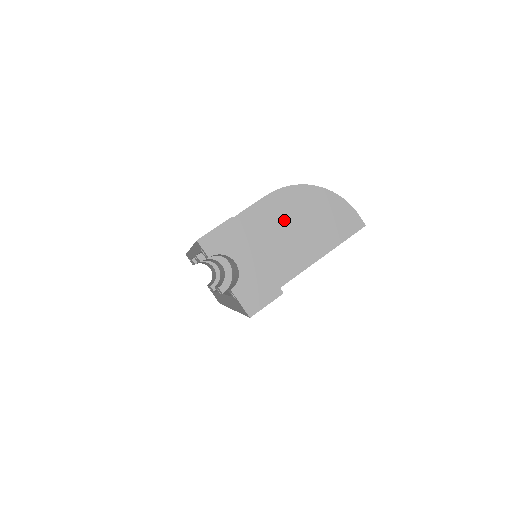
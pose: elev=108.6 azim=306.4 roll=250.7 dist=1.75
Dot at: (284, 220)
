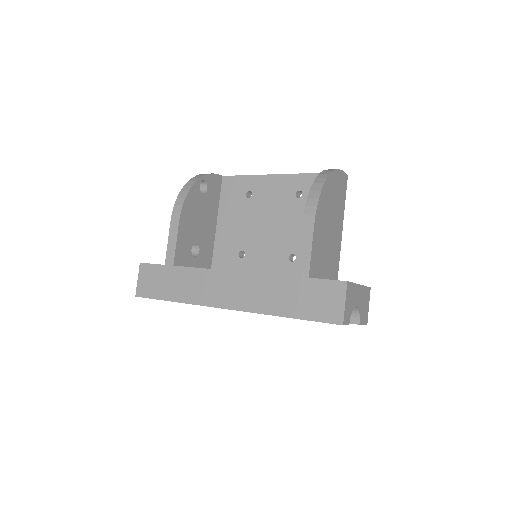
Dot at: (325, 230)
